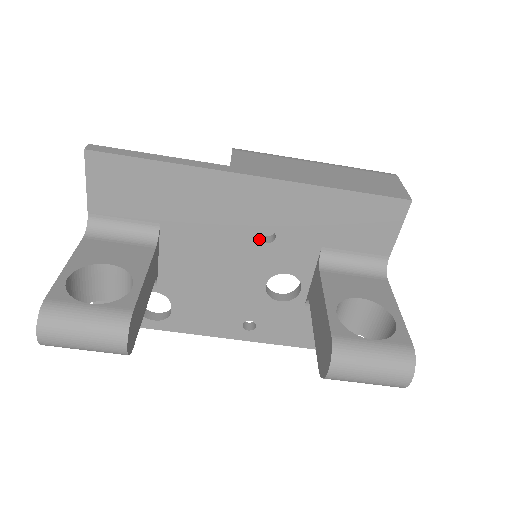
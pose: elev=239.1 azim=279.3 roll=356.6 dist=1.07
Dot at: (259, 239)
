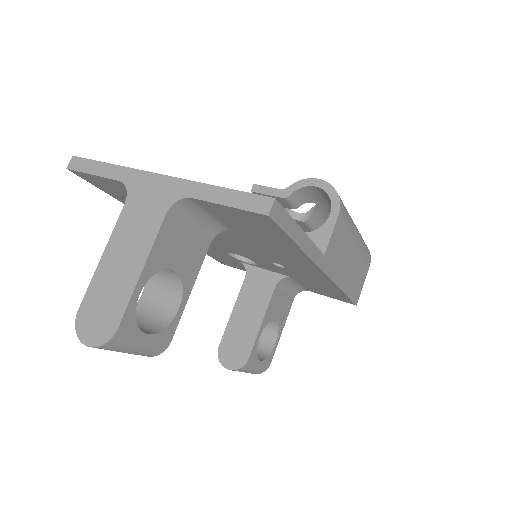
Dot at: (273, 262)
